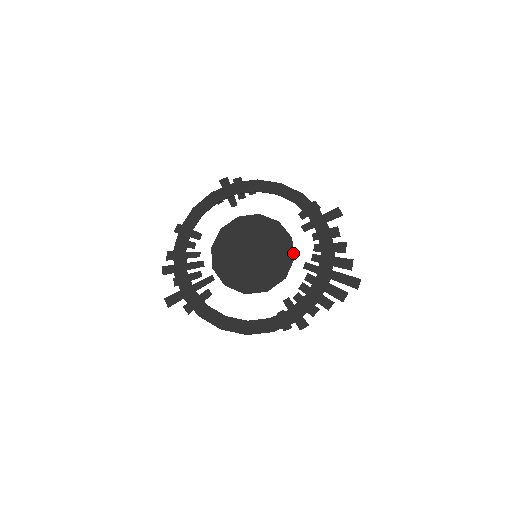
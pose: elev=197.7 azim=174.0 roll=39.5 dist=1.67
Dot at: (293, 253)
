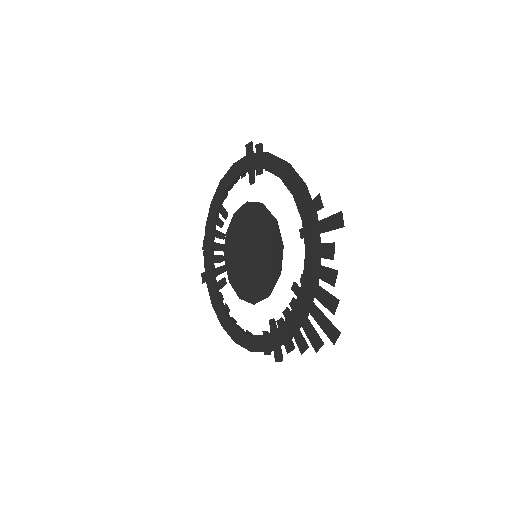
Dot at: (280, 267)
